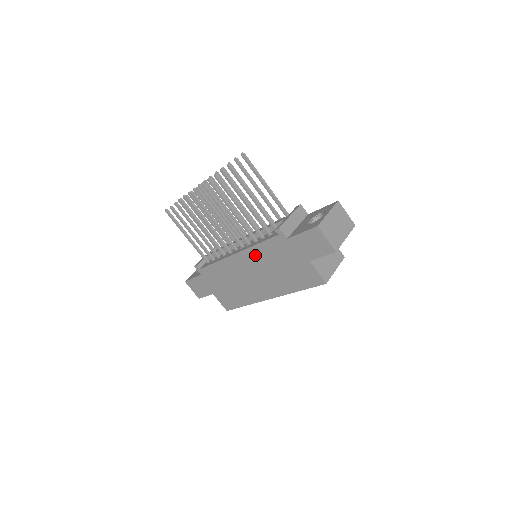
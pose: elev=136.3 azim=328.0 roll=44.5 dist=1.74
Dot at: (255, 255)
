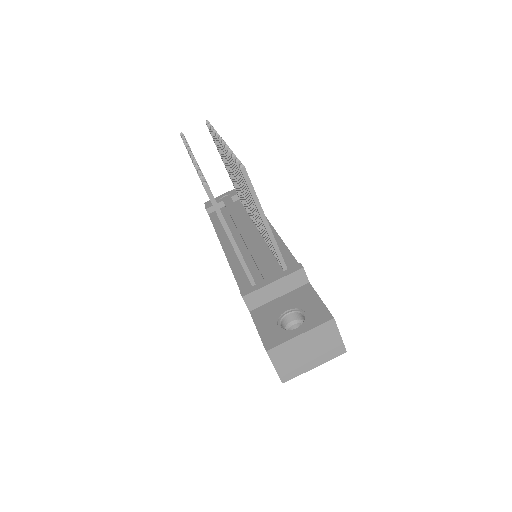
Dot at: occluded
